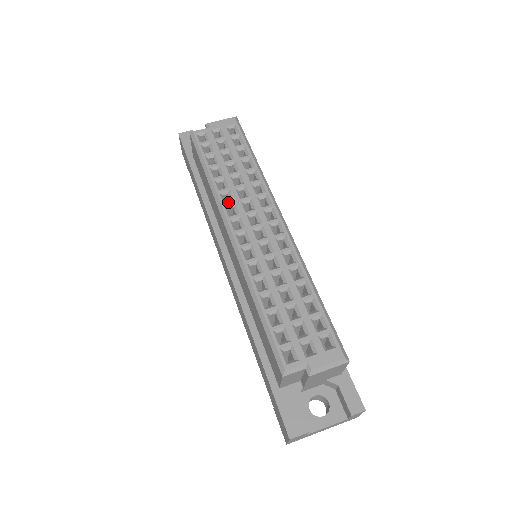
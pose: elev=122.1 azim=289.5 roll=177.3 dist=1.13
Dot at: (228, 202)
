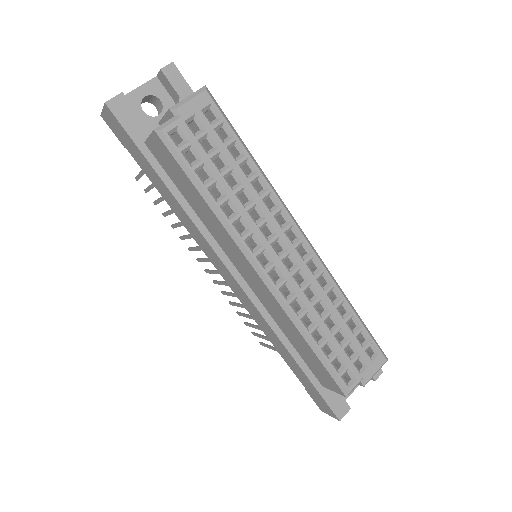
Dot at: (246, 234)
